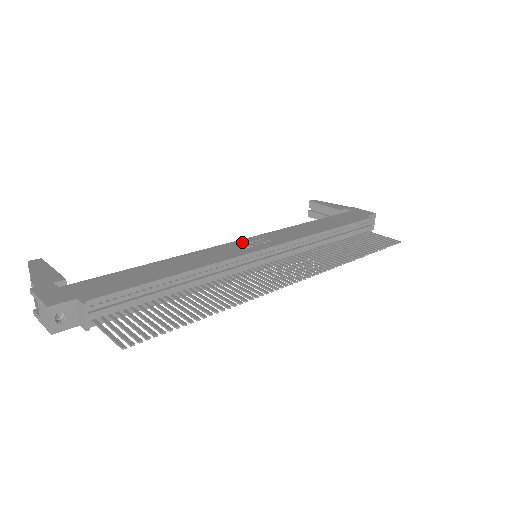
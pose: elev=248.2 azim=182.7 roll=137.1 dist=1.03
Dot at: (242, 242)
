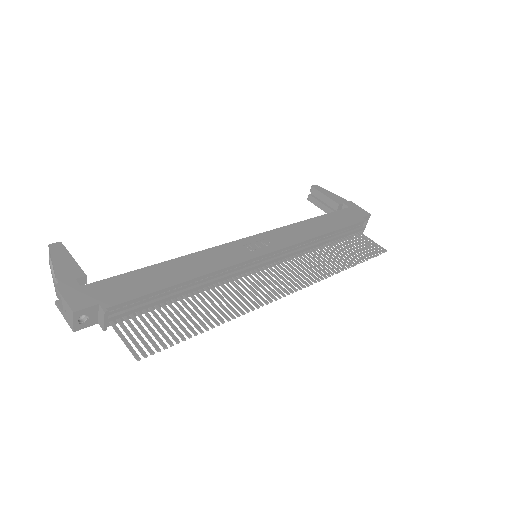
Dot at: (246, 242)
